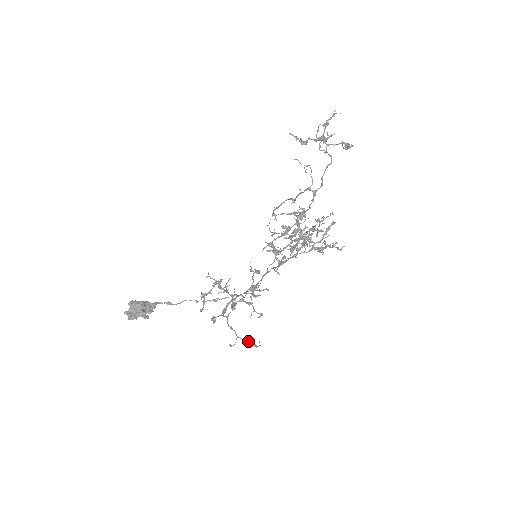
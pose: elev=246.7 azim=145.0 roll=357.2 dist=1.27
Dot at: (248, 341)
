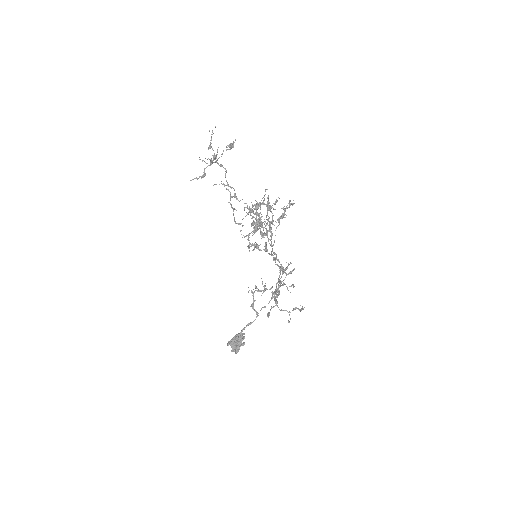
Dot at: occluded
